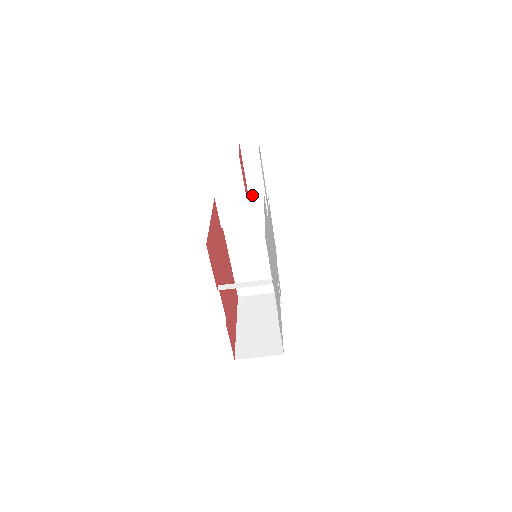
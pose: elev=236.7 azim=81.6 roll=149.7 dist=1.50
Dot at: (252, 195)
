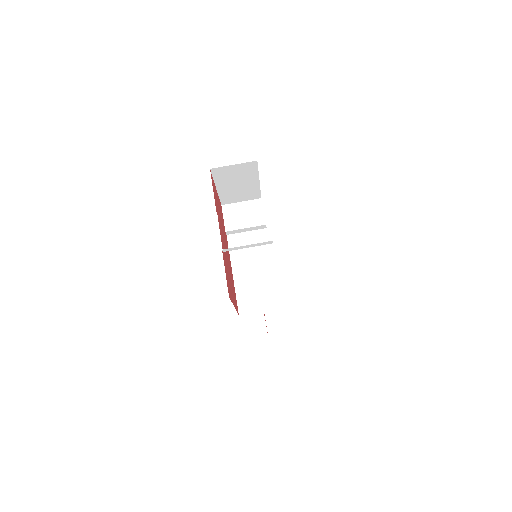
Dot at: (252, 202)
